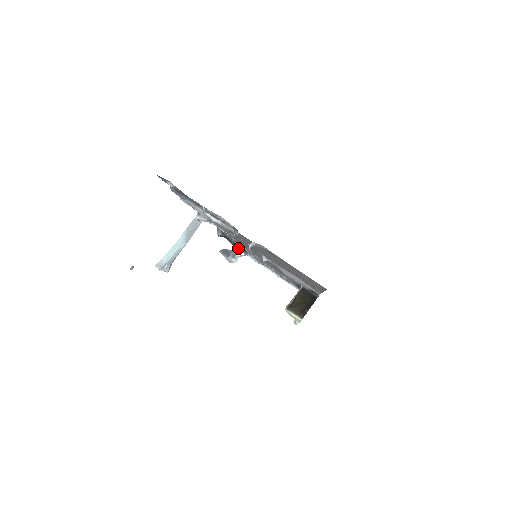
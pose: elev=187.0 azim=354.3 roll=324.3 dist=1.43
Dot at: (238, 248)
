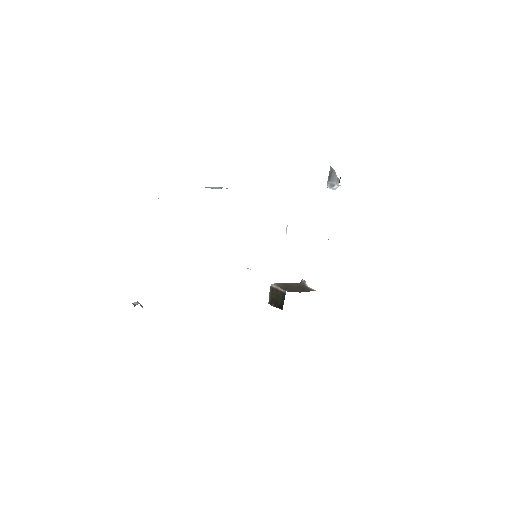
Dot at: occluded
